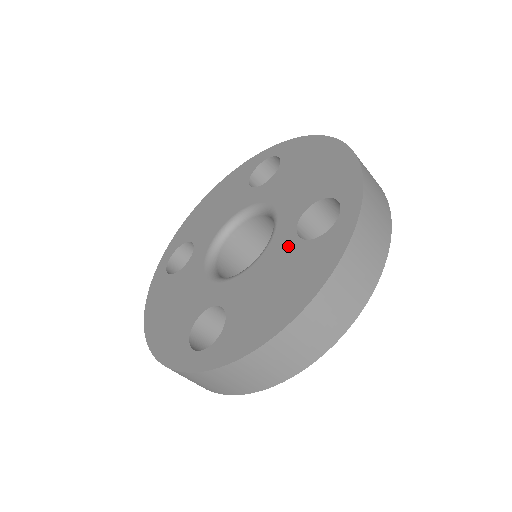
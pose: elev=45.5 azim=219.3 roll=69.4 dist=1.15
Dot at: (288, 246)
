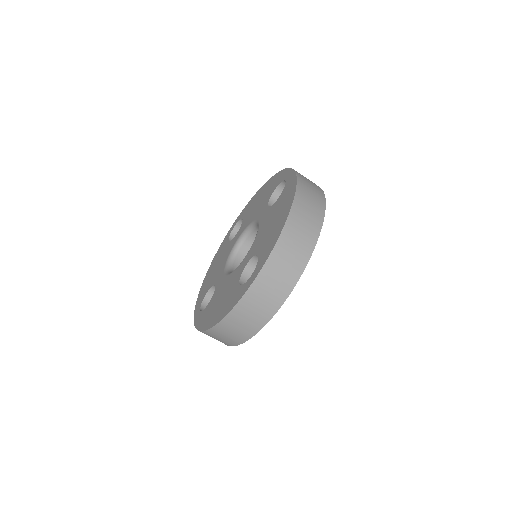
Dot at: (237, 277)
